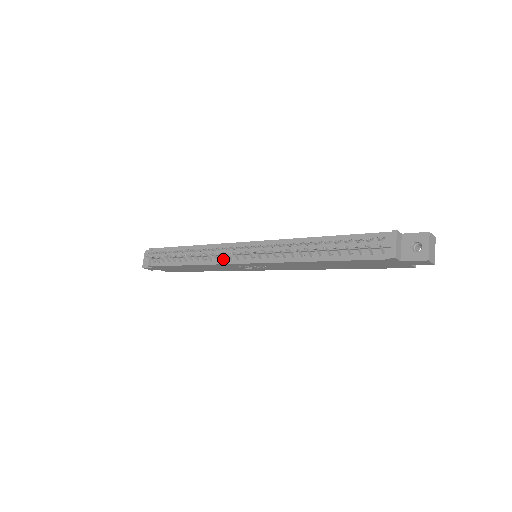
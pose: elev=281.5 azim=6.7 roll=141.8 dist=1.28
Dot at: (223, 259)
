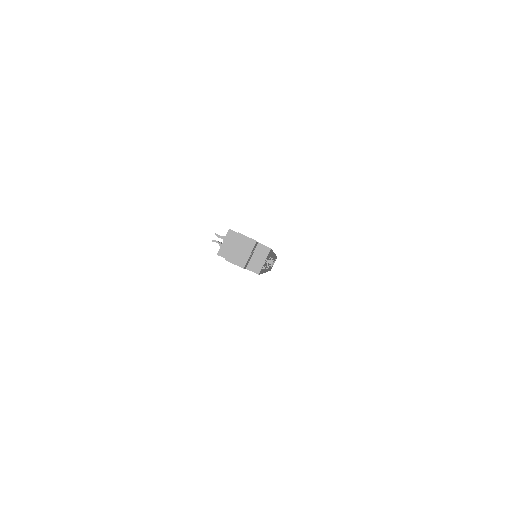
Dot at: occluded
